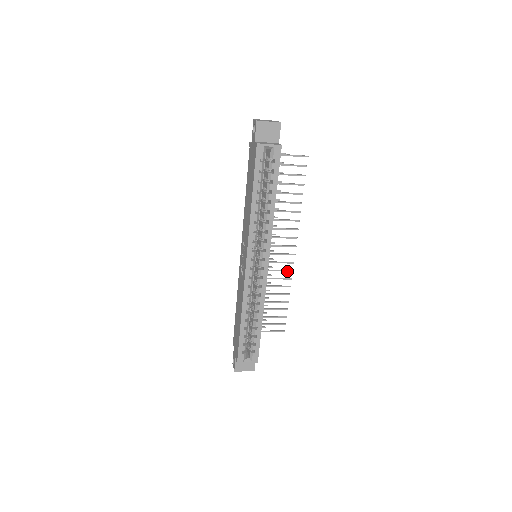
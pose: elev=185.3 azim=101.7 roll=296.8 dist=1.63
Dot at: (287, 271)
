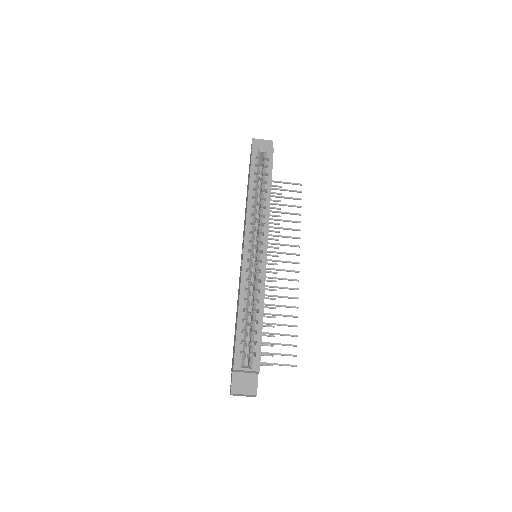
Dot at: (292, 289)
